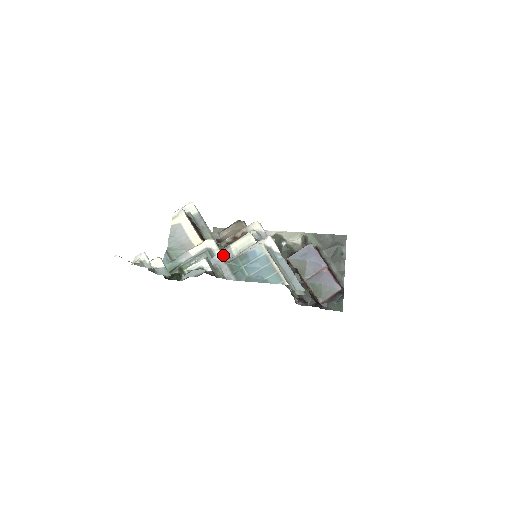
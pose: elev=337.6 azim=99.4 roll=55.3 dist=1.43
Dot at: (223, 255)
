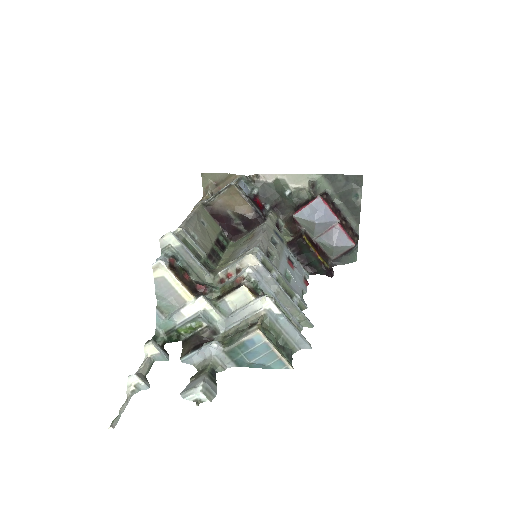
Dot at: (219, 315)
